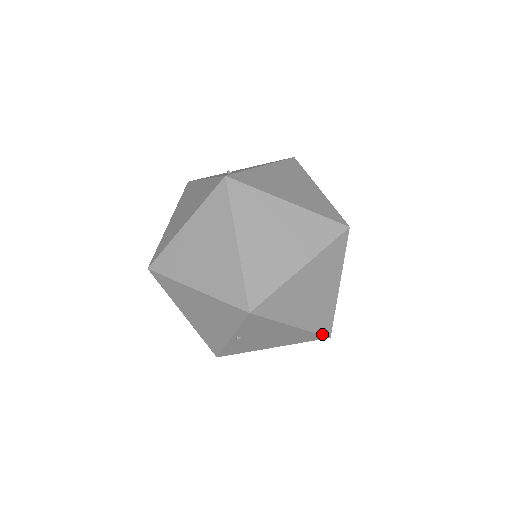
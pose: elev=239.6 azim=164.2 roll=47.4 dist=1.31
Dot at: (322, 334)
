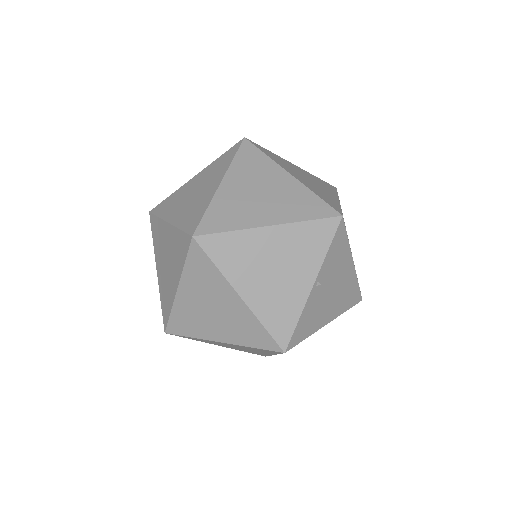
Dot at: occluded
